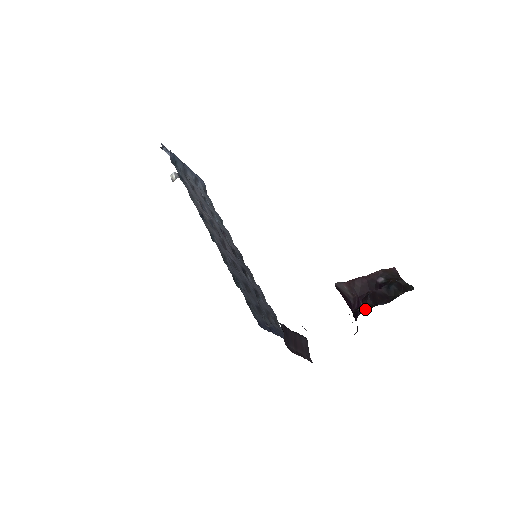
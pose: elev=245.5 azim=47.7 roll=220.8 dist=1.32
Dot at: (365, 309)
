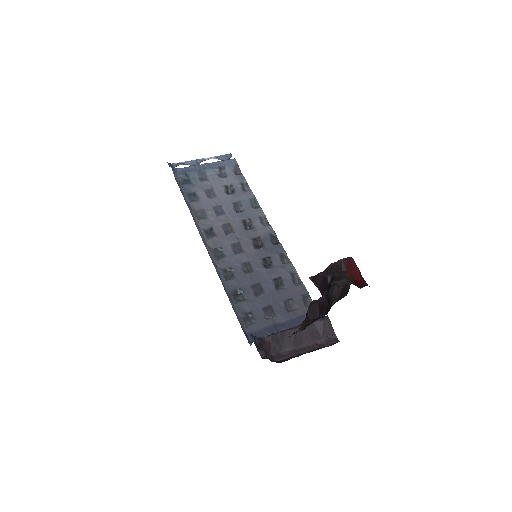
Dot at: (302, 328)
